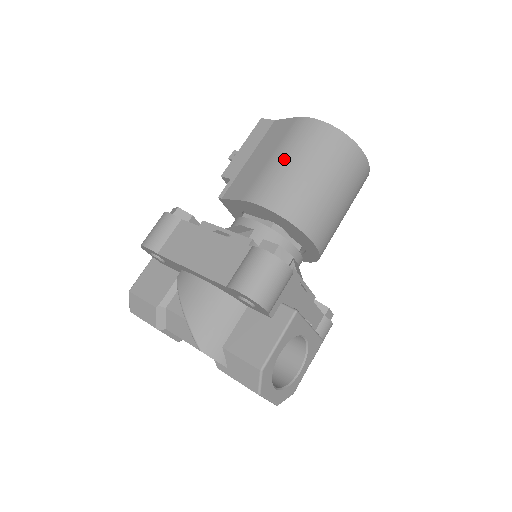
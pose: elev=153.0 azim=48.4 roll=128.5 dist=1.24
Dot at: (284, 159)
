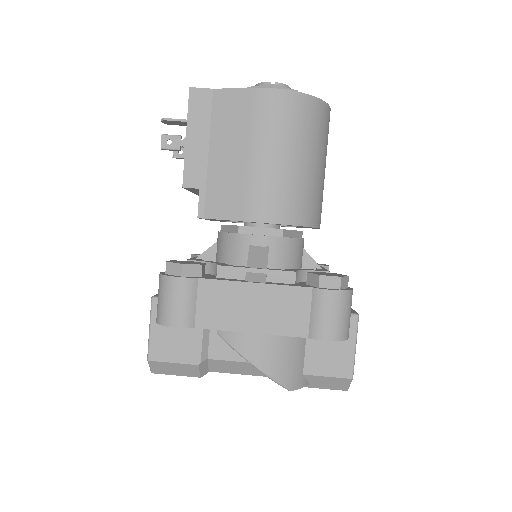
Dot at: (271, 156)
